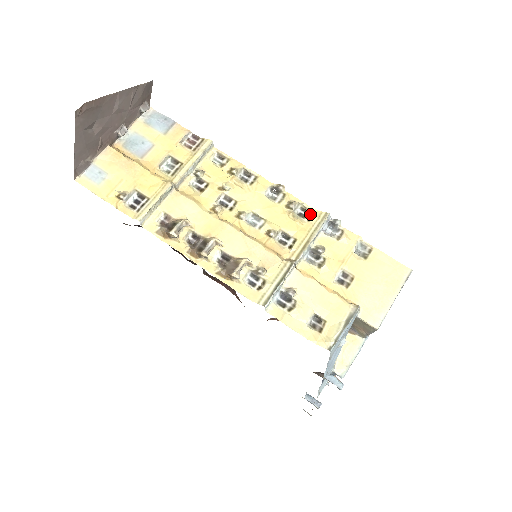
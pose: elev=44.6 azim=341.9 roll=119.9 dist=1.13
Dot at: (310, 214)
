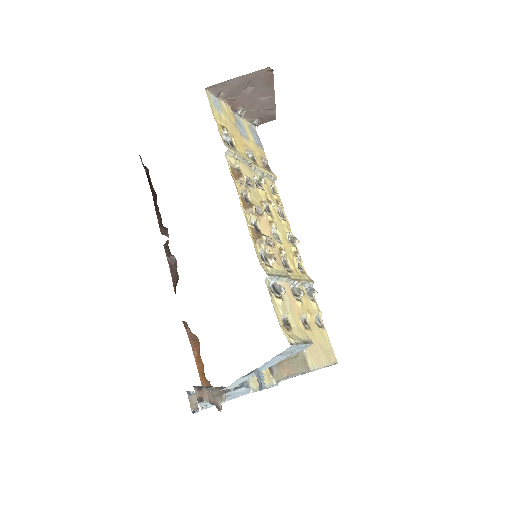
Dot at: (303, 271)
